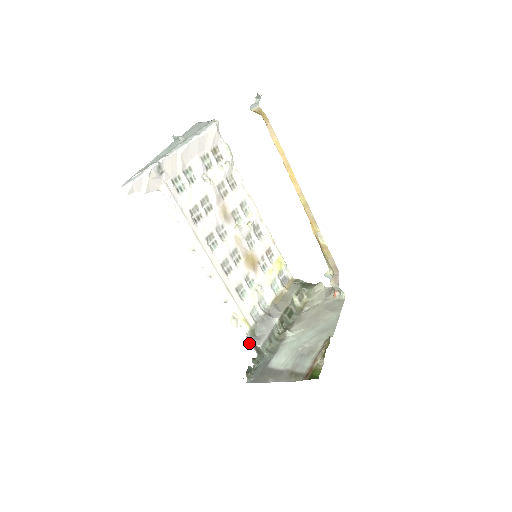
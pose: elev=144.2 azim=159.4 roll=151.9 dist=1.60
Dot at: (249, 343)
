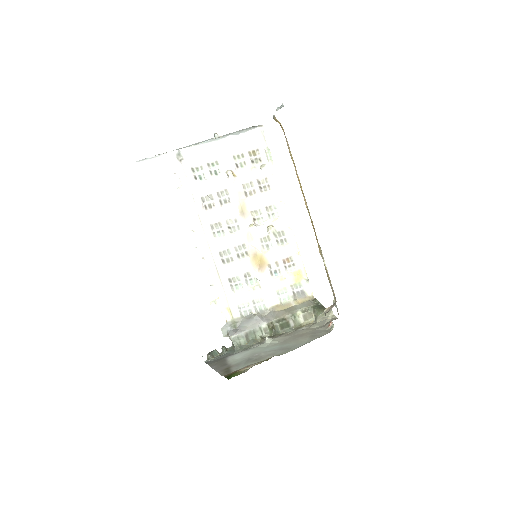
Dot at: (226, 331)
